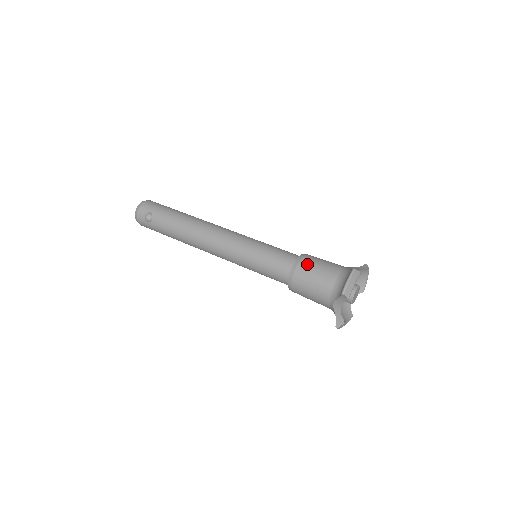
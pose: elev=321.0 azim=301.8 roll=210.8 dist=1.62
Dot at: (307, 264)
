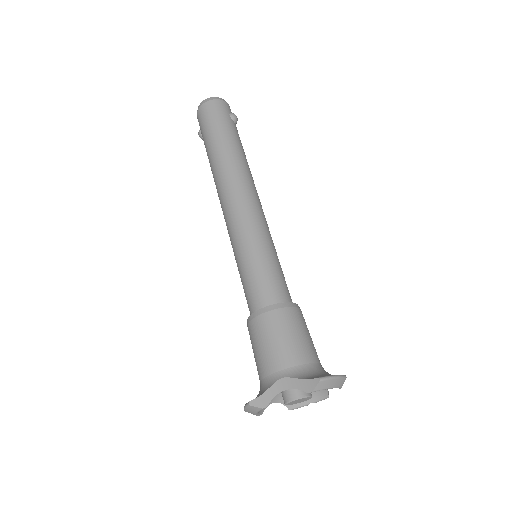
Dot at: (251, 334)
